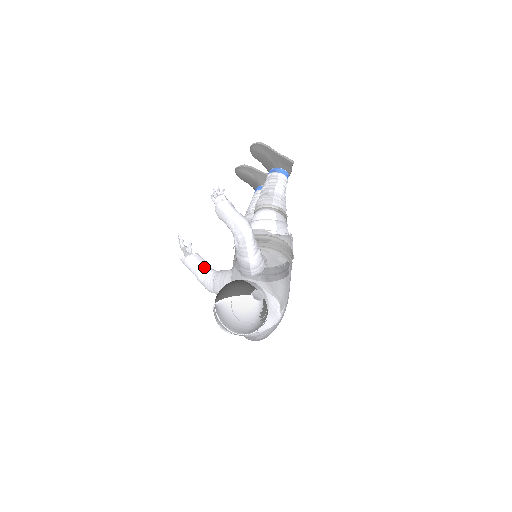
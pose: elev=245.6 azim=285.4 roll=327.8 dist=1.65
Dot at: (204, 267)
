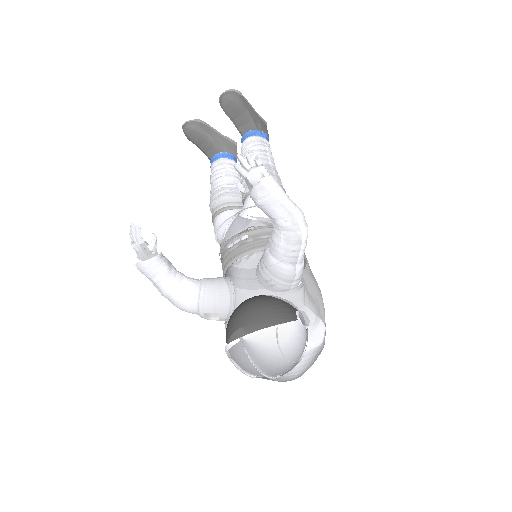
Dot at: (175, 274)
